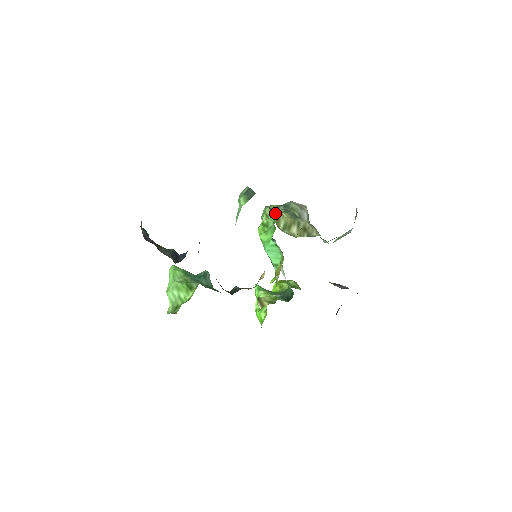
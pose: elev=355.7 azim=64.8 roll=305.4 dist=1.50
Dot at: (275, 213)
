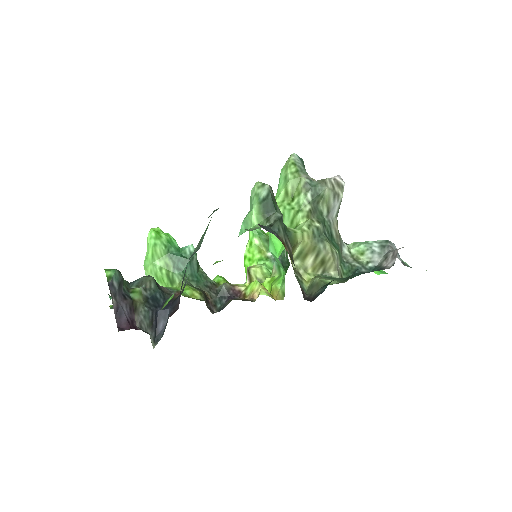
Dot at: occluded
